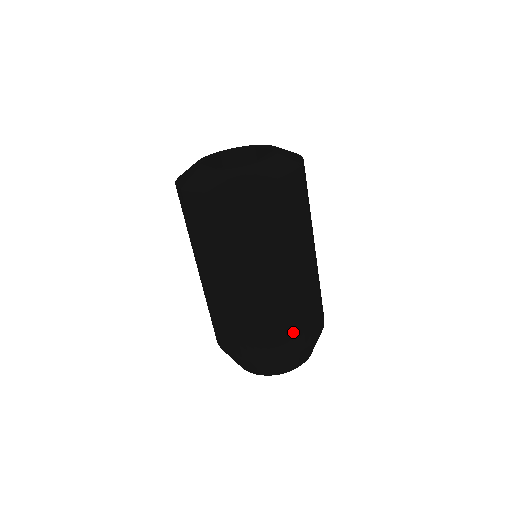
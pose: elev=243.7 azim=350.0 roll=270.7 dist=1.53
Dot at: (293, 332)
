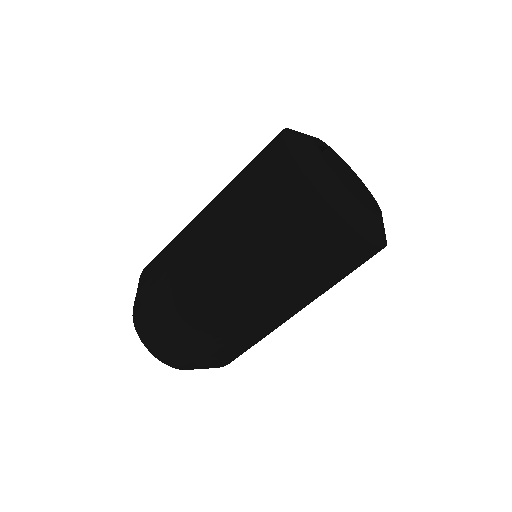
Dot at: (228, 352)
